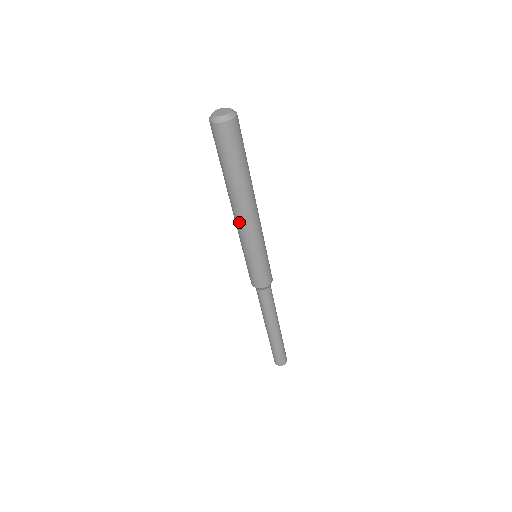
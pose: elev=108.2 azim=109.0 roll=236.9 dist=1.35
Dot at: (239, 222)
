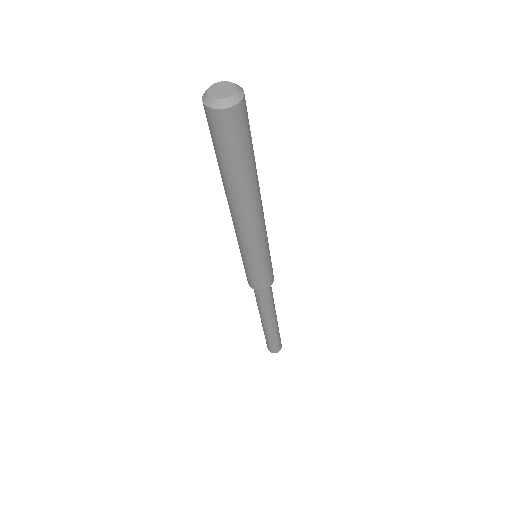
Dot at: (238, 225)
